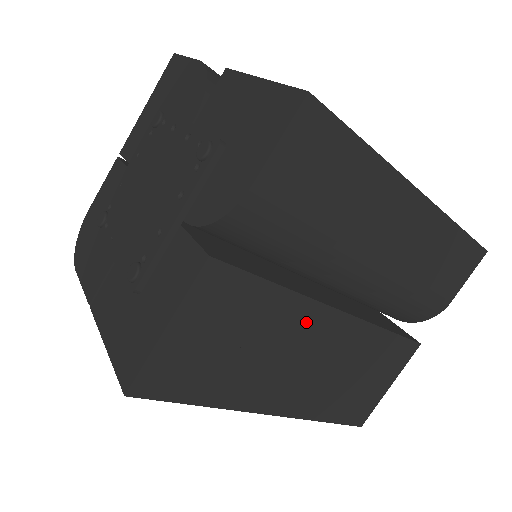
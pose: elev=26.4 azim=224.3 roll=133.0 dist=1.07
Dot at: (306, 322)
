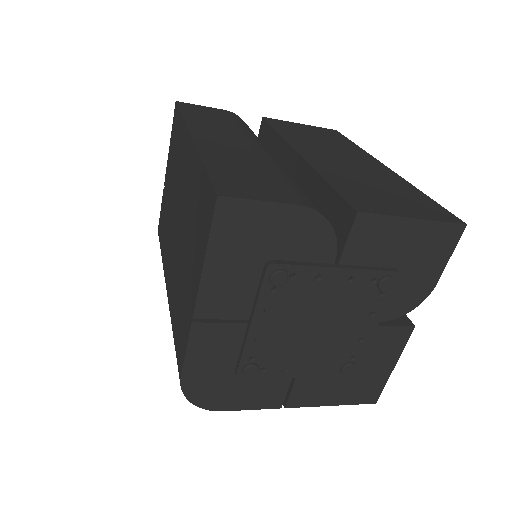
Dot at: occluded
